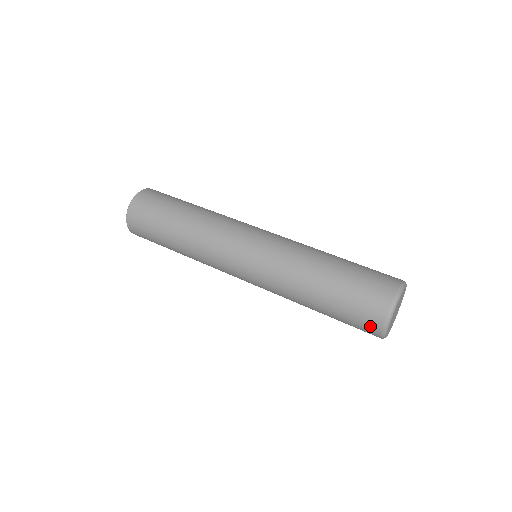
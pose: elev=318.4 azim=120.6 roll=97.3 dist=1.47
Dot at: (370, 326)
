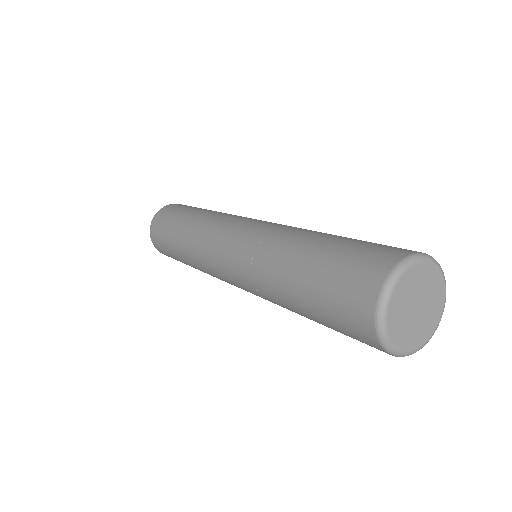
Dot at: (358, 310)
